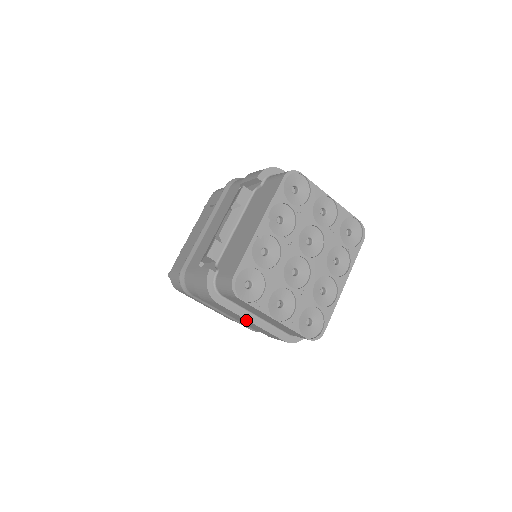
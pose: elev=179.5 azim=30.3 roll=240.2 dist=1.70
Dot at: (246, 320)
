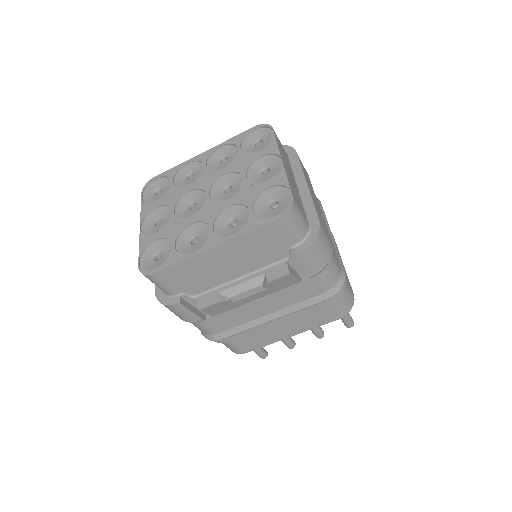
Dot at: occluded
